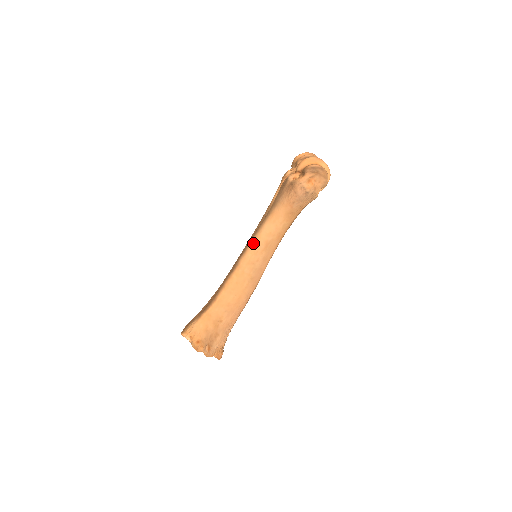
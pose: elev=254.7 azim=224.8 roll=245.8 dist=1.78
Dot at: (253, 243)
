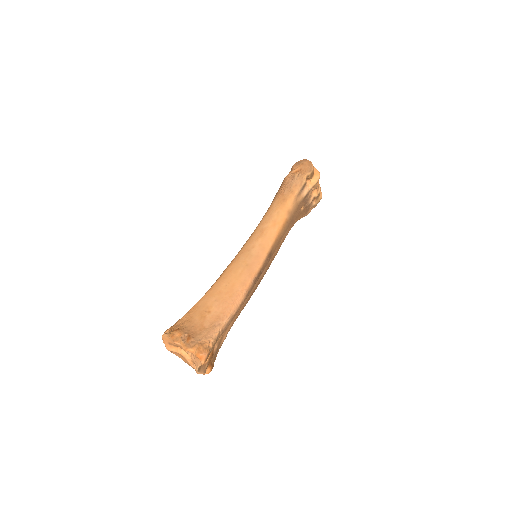
Dot at: (250, 237)
